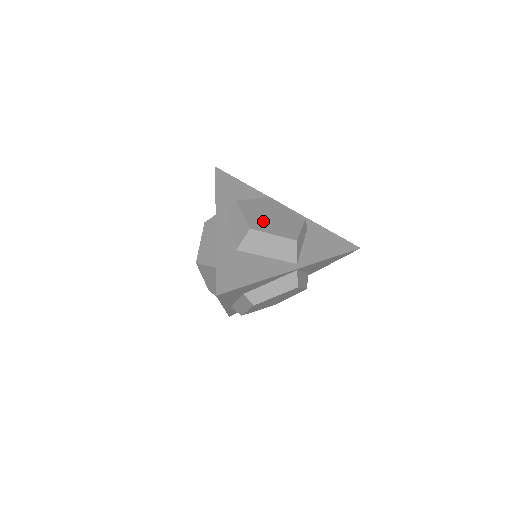
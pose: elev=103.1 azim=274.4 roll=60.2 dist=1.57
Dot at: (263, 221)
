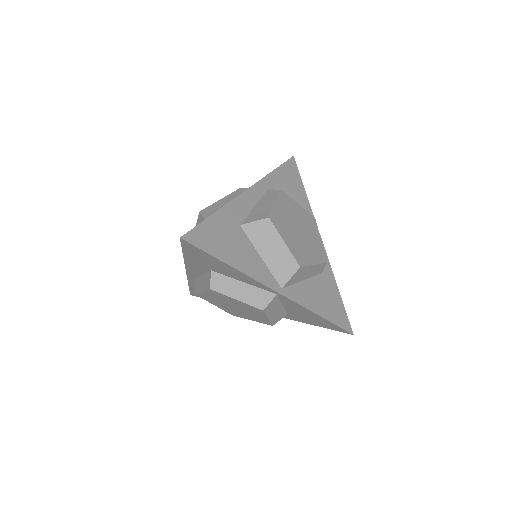
Dot at: (287, 225)
